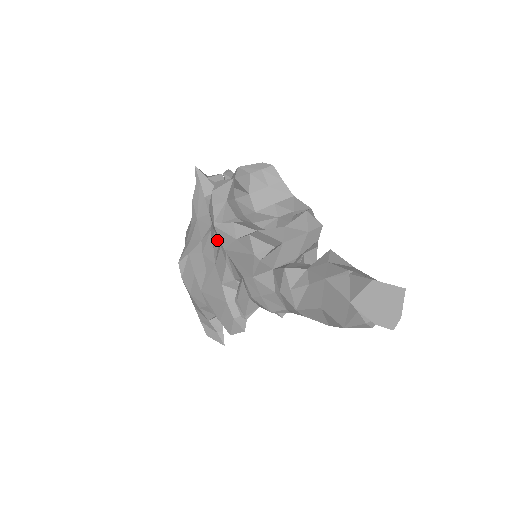
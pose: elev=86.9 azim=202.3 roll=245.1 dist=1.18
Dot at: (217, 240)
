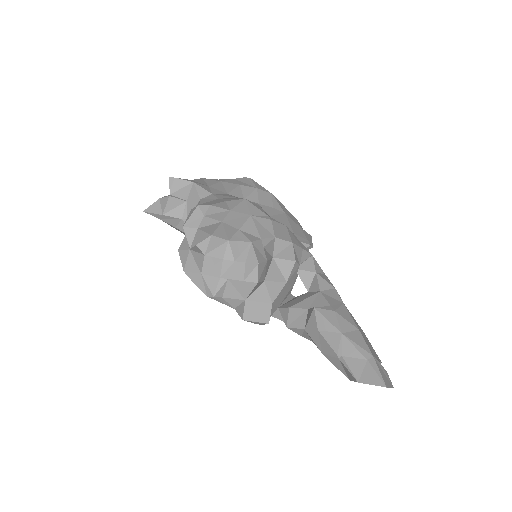
Dot at: occluded
